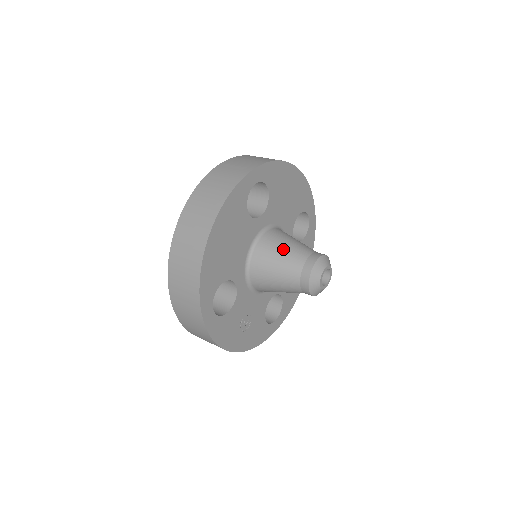
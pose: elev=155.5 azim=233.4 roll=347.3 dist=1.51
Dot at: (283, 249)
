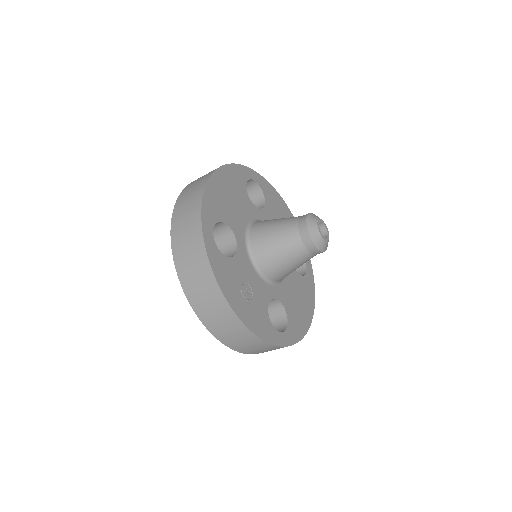
Dot at: occluded
